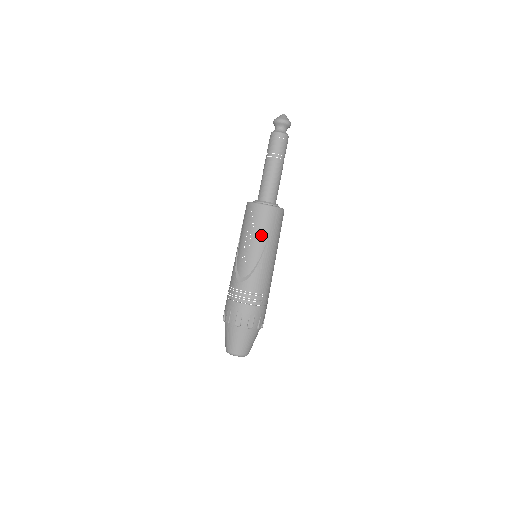
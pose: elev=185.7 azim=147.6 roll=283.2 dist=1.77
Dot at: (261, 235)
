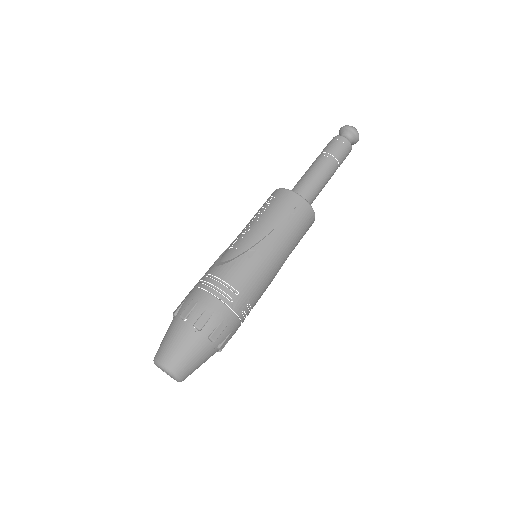
Dot at: (269, 220)
